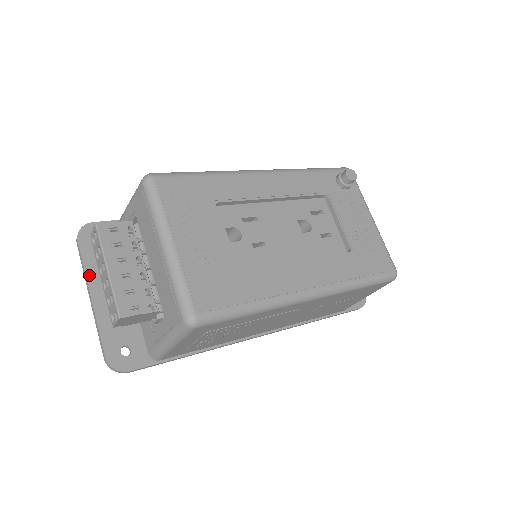
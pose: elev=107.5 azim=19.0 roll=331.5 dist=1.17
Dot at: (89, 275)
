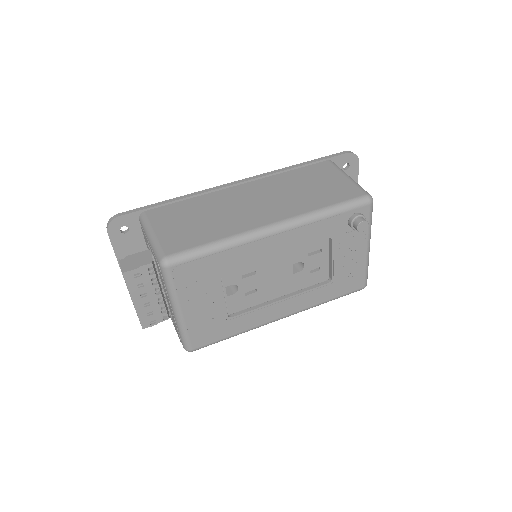
Dot at: occluded
